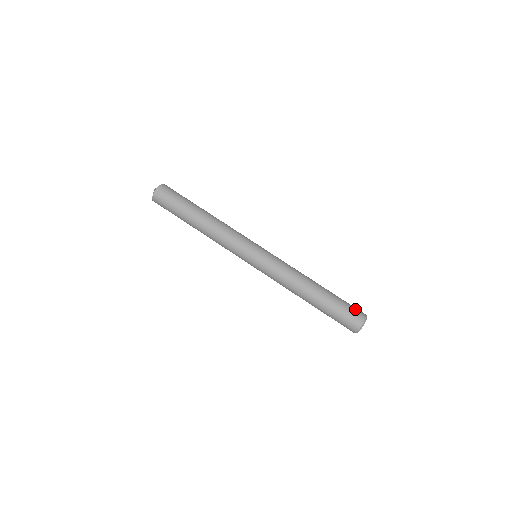
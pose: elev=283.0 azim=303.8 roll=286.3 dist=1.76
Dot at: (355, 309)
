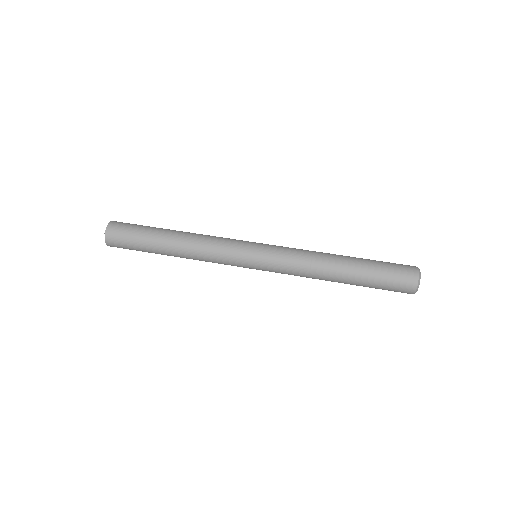
Dot at: (401, 267)
